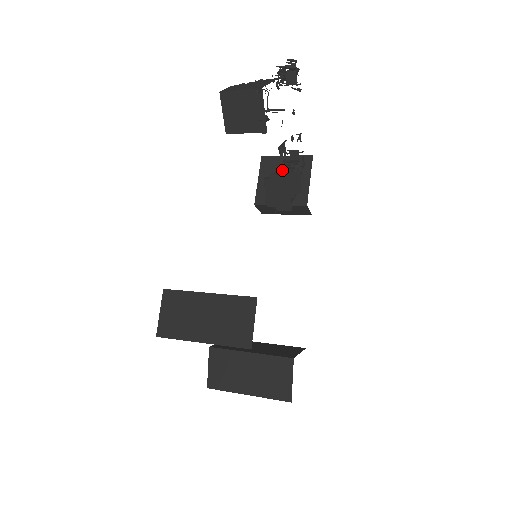
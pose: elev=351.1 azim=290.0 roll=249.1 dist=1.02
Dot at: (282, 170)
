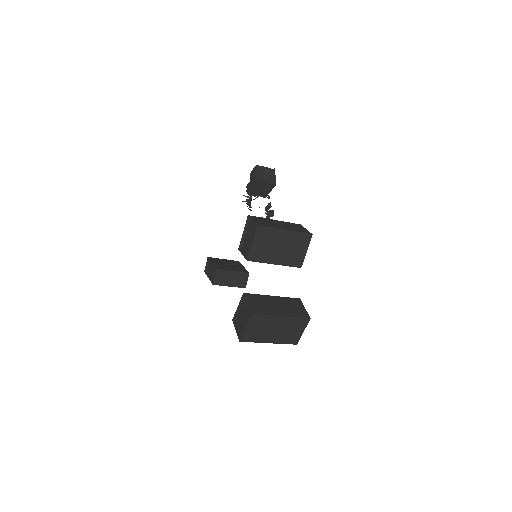
Dot at: occluded
